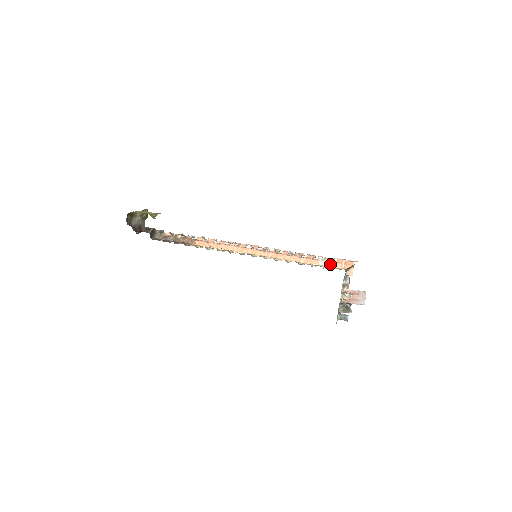
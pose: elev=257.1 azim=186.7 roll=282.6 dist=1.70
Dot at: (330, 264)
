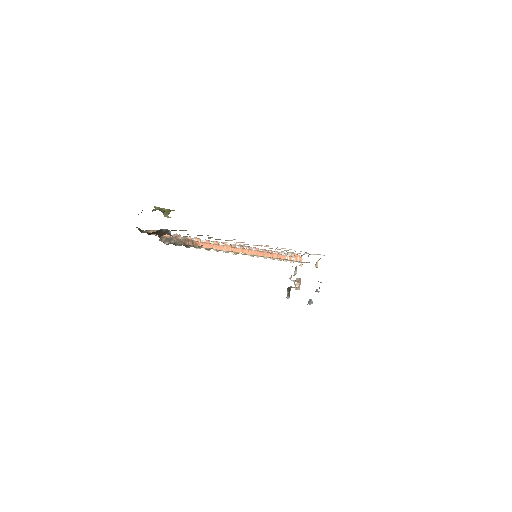
Dot at: (292, 258)
